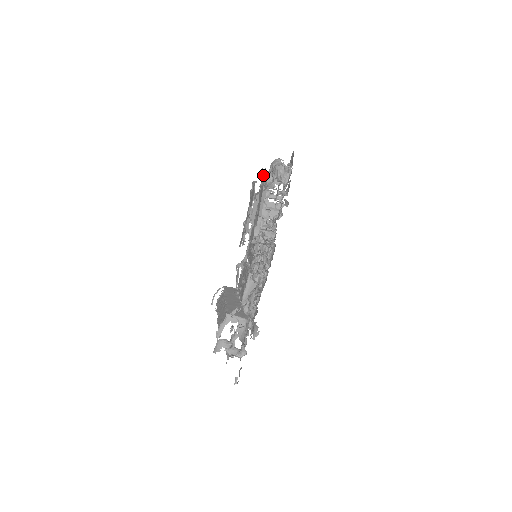
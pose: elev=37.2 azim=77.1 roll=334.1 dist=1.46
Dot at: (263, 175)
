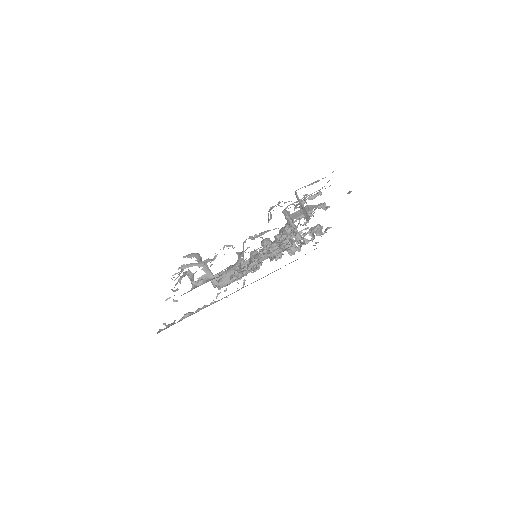
Dot at: (320, 203)
